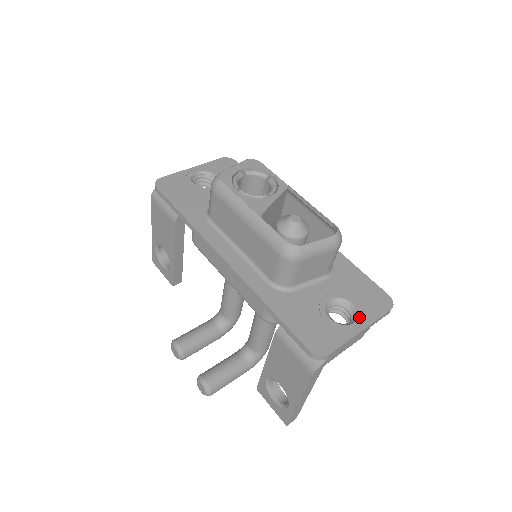
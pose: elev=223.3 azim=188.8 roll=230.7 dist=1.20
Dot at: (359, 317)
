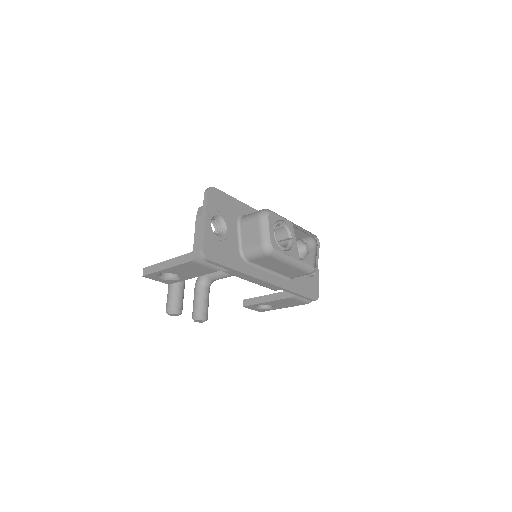
Dot at: occluded
